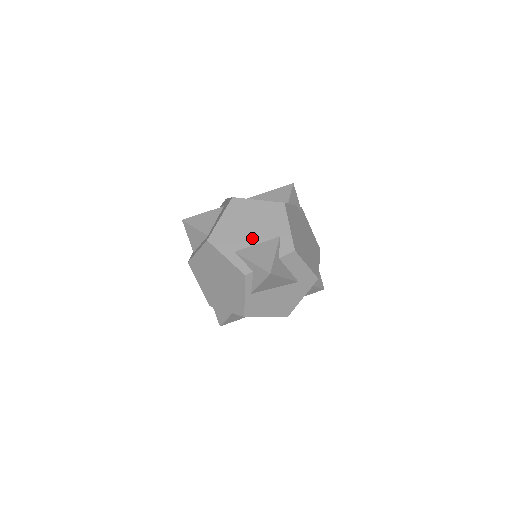
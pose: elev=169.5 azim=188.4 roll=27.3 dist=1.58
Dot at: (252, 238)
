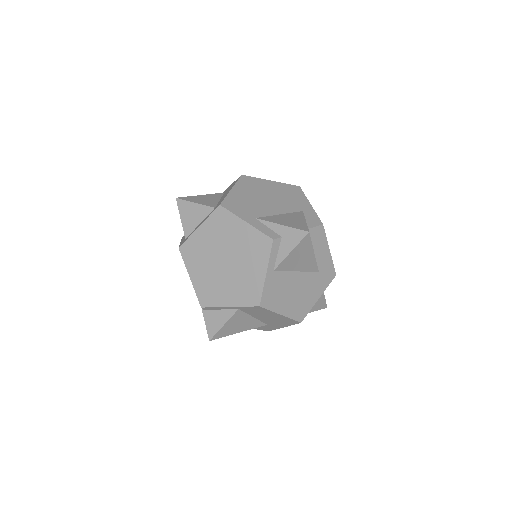
Dot at: (273, 209)
